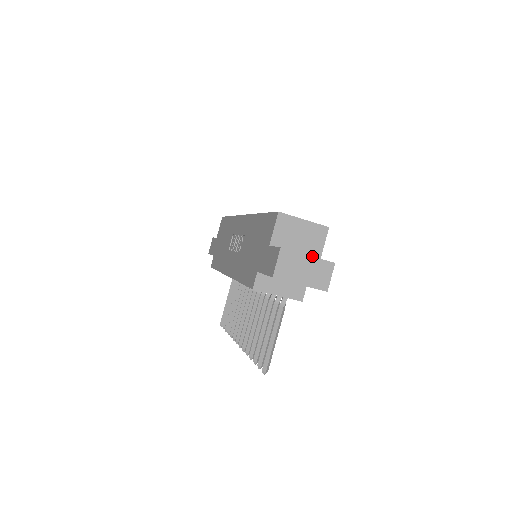
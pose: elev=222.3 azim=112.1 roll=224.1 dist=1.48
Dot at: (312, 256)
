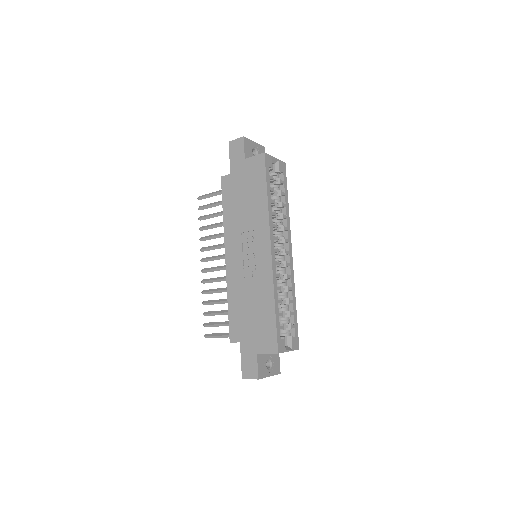
Dot at: occluded
